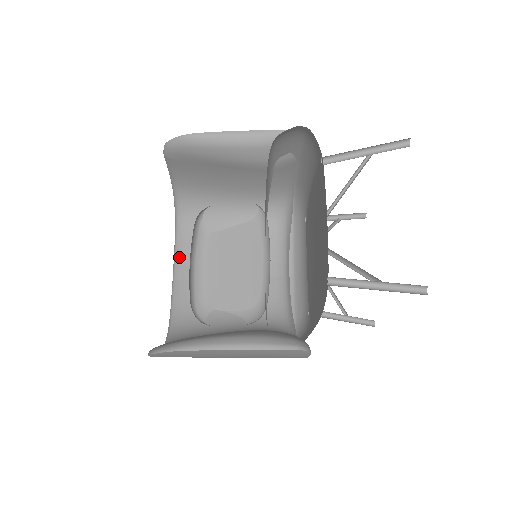
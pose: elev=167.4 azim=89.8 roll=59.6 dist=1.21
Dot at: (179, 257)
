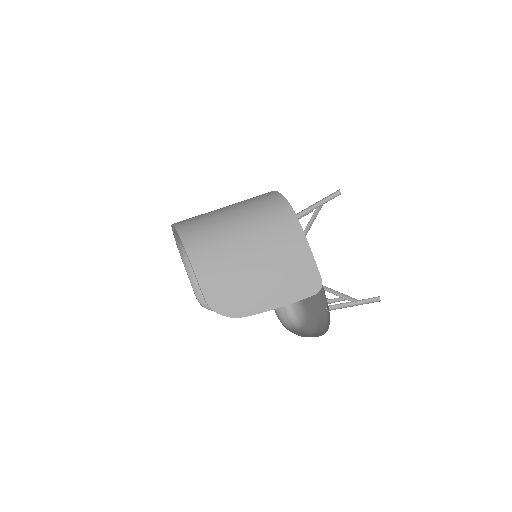
Dot at: occluded
